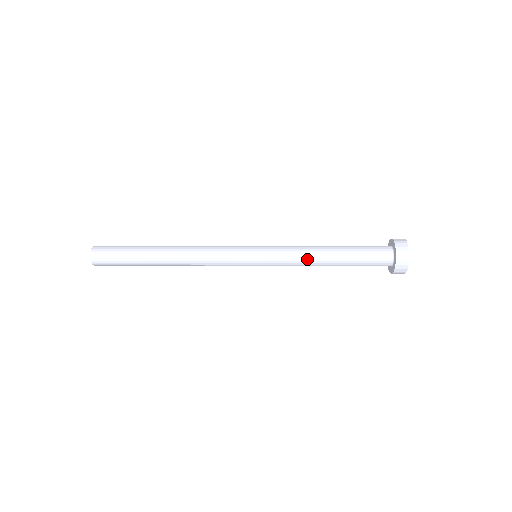
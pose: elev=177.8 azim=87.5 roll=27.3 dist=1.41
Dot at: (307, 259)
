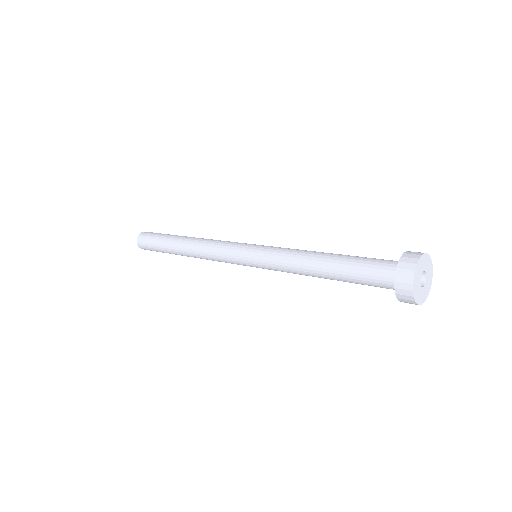
Dot at: (297, 259)
